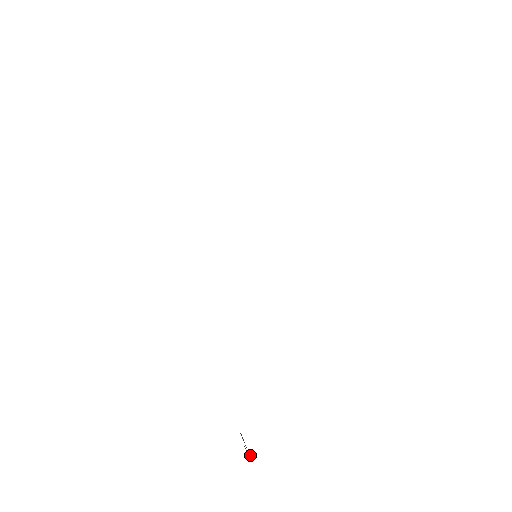
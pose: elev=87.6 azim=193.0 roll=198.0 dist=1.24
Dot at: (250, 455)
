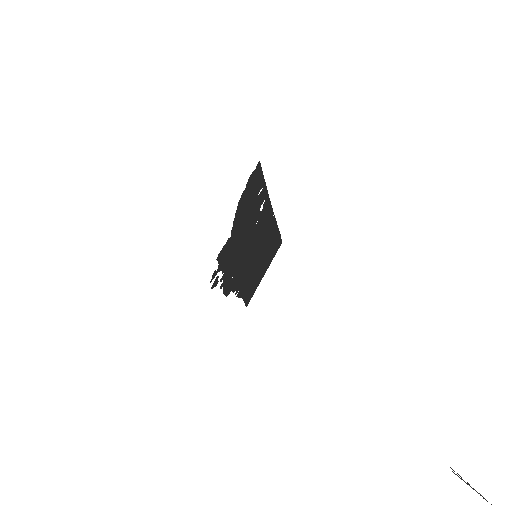
Dot at: occluded
